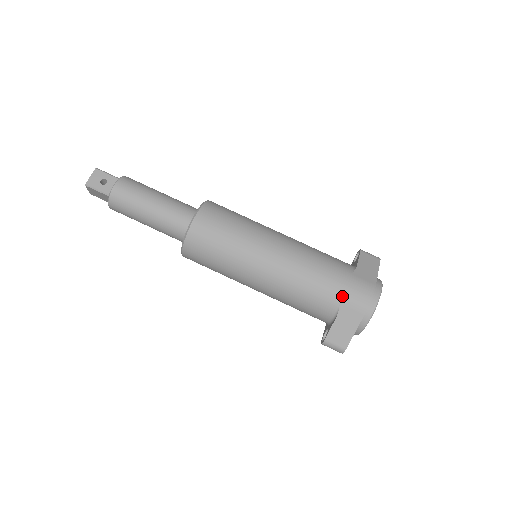
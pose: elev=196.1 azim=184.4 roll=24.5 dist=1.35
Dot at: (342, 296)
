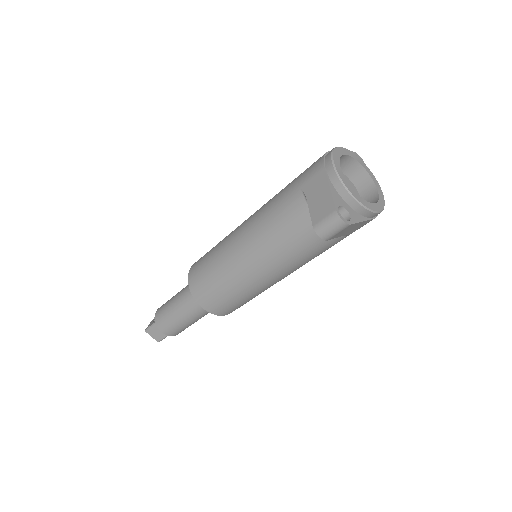
Dot at: (299, 182)
